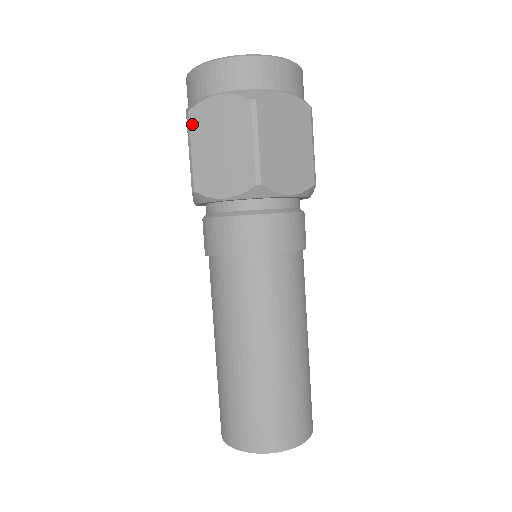
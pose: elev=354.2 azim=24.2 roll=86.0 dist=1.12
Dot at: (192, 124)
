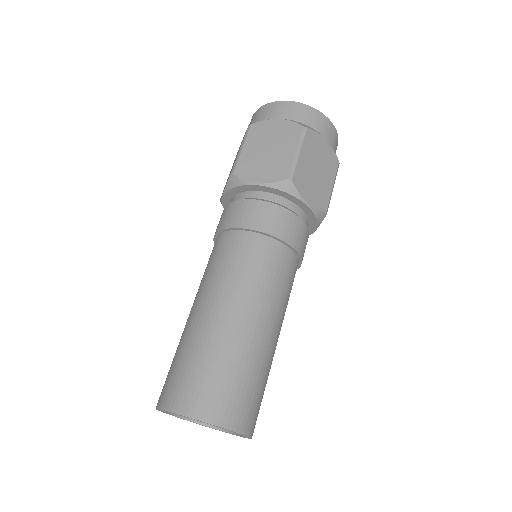
Dot at: (251, 132)
